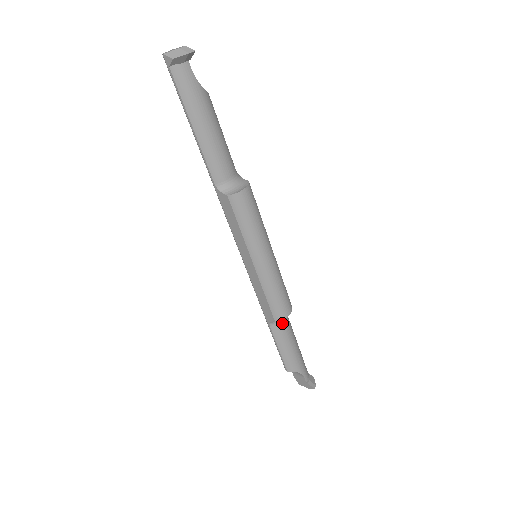
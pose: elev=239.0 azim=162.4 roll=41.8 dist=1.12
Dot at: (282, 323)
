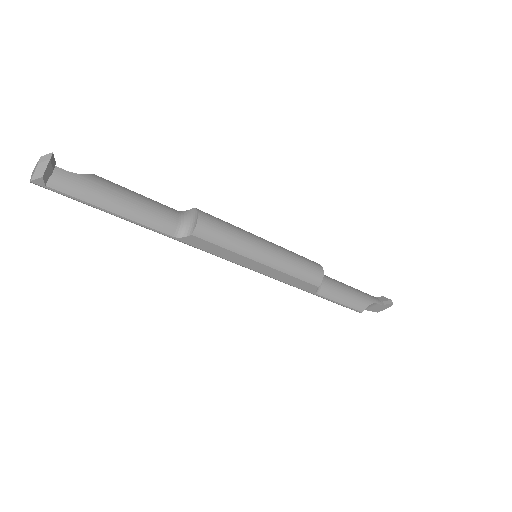
Dot at: (324, 283)
